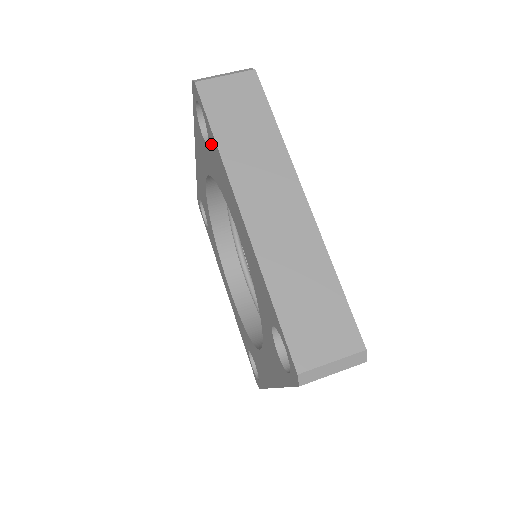
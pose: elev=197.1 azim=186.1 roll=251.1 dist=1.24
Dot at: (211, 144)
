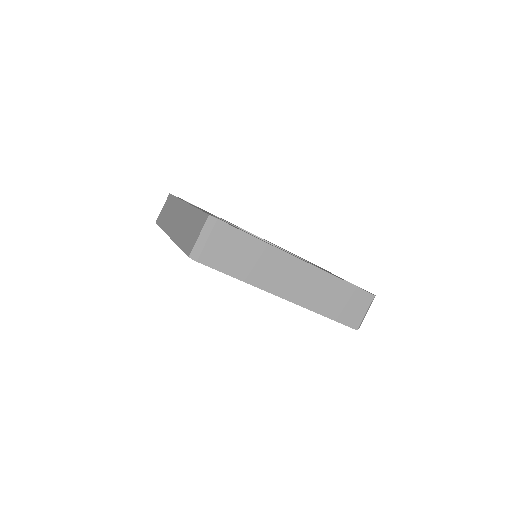
Dot at: occluded
